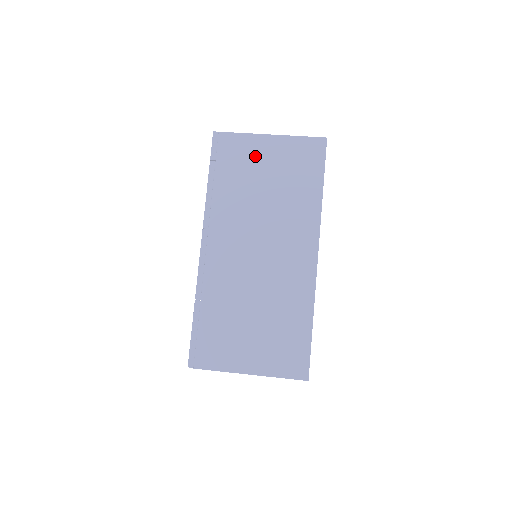
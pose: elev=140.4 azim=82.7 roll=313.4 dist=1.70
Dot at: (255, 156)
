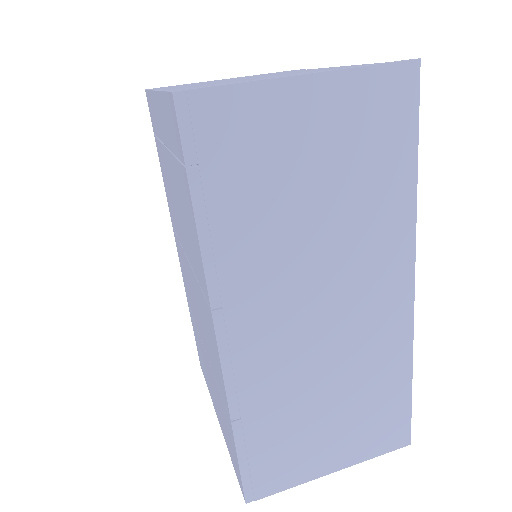
Dot at: (283, 134)
